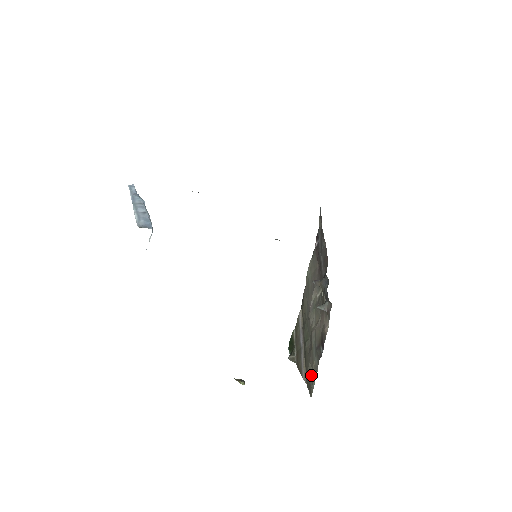
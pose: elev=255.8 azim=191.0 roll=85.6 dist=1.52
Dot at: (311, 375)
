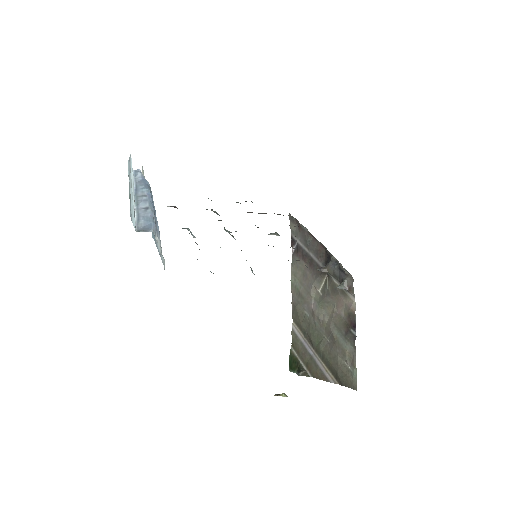
Dot at: (345, 368)
